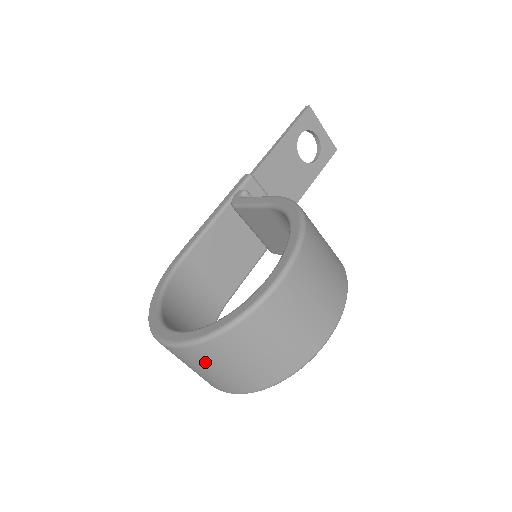
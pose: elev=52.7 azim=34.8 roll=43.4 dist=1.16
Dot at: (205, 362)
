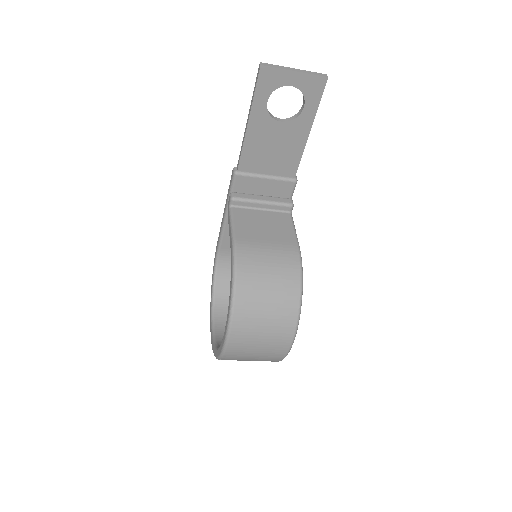
Dot at: occluded
